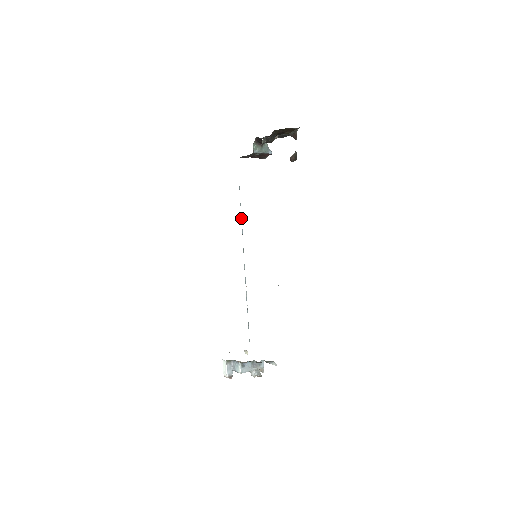
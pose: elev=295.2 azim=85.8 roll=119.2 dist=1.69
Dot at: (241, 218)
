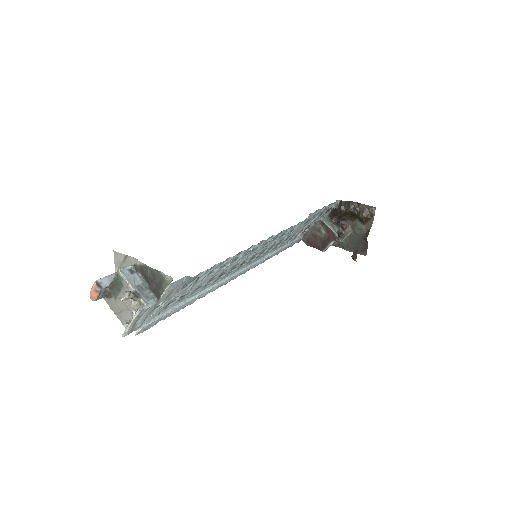
Dot at: (268, 255)
